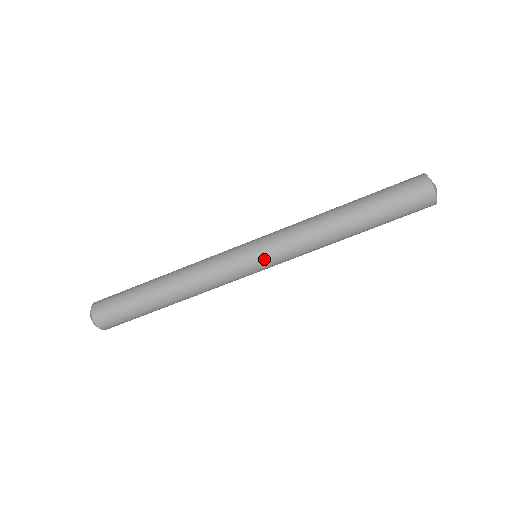
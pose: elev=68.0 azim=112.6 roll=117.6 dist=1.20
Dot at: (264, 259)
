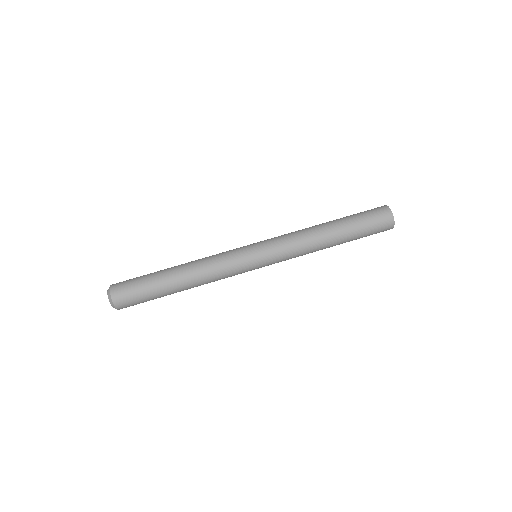
Dot at: (264, 255)
